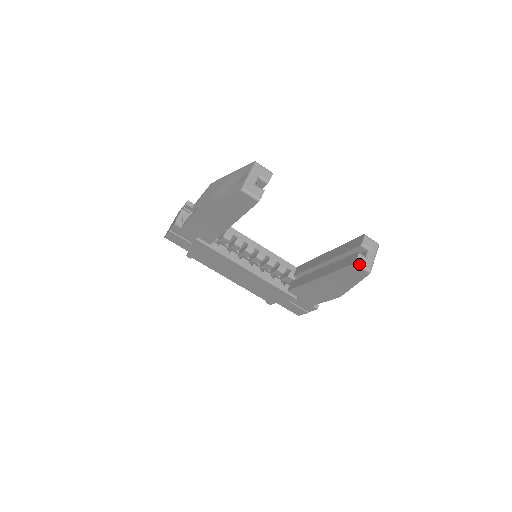
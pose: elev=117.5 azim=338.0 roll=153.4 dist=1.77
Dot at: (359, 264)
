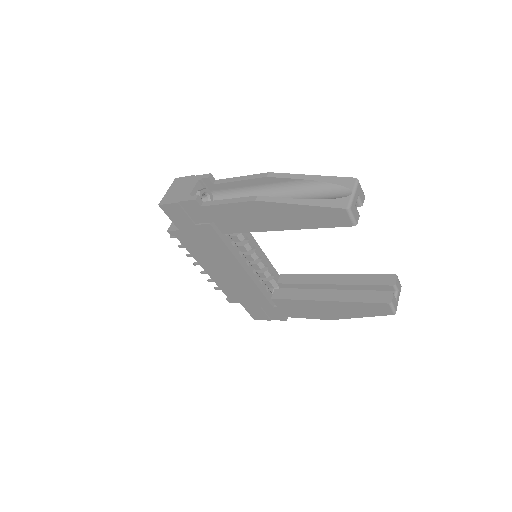
Dot at: (392, 305)
